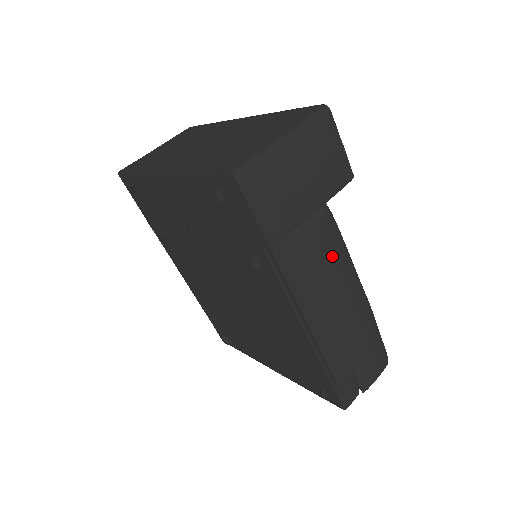
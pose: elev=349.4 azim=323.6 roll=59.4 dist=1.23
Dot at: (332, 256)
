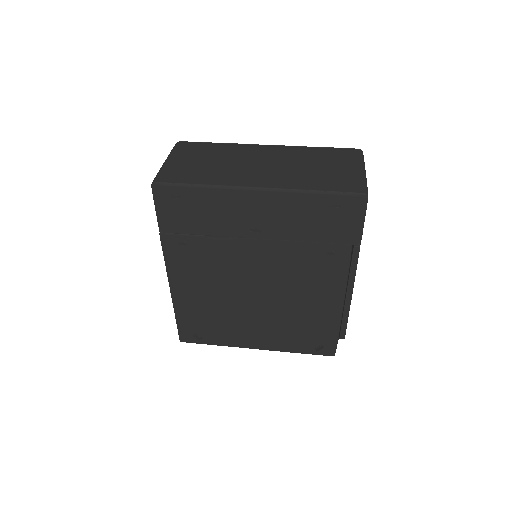
Dot at: occluded
